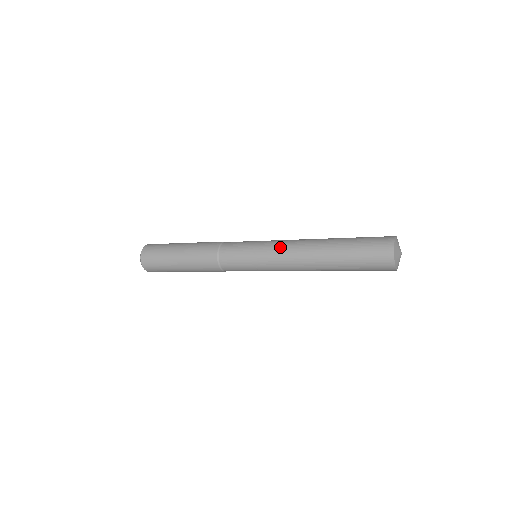
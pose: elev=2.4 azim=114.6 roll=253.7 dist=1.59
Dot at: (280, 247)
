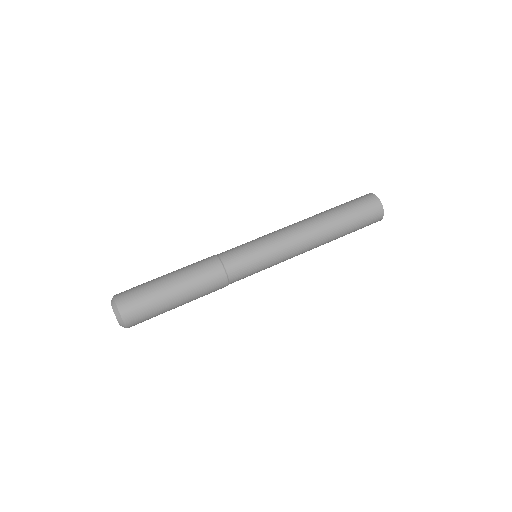
Dot at: (293, 256)
